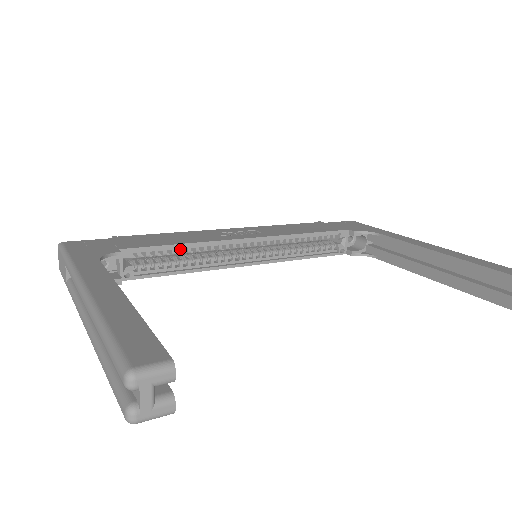
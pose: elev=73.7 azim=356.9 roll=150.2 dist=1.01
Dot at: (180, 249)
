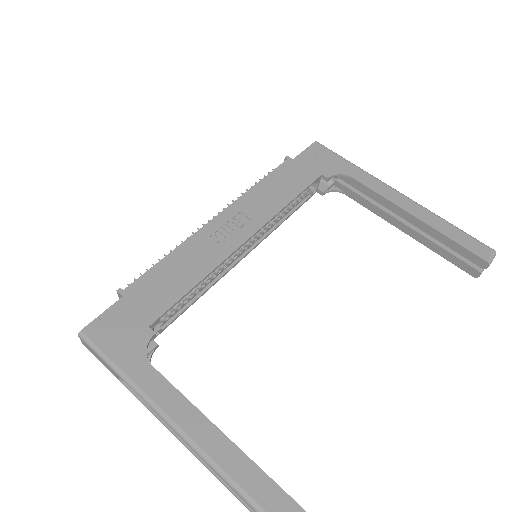
Dot at: (193, 287)
